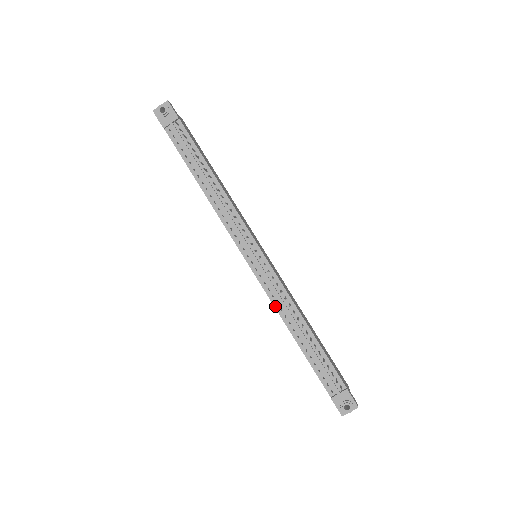
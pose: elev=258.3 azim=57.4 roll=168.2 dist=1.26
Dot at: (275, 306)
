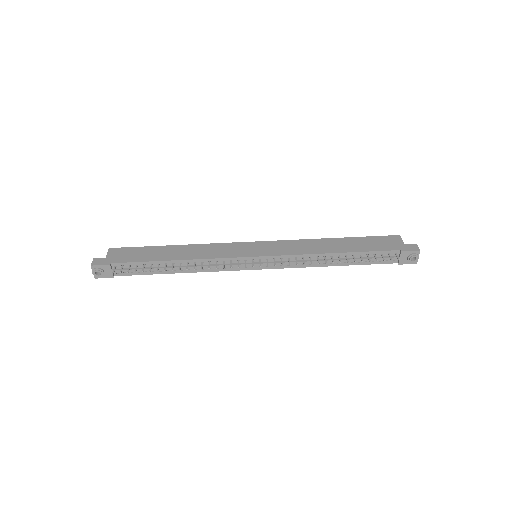
Dot at: (304, 267)
